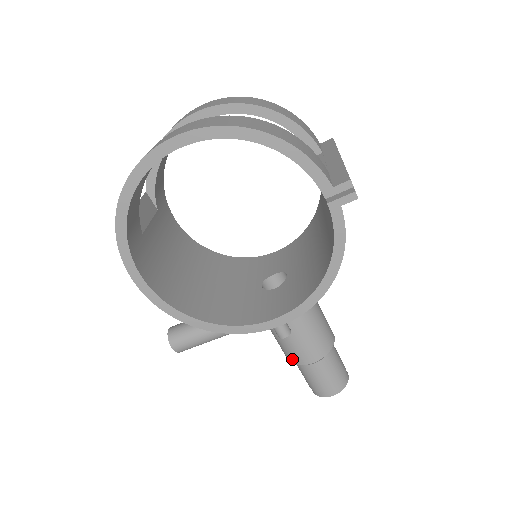
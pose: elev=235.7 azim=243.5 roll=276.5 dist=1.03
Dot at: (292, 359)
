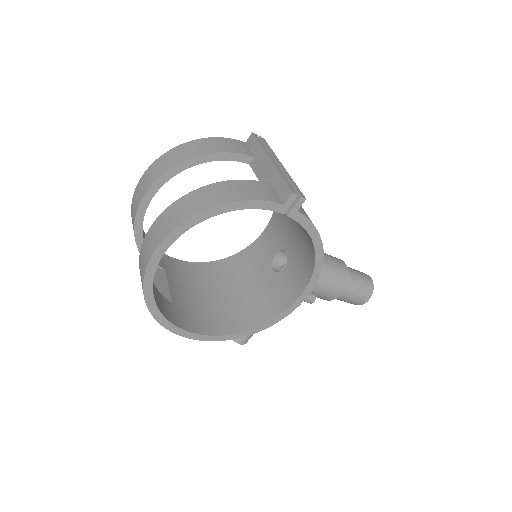
Dot at: (326, 299)
